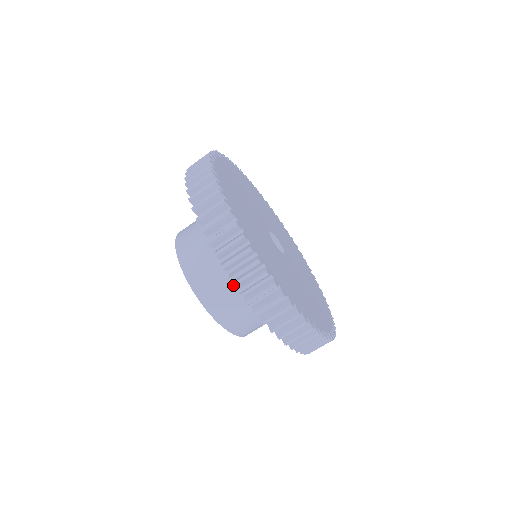
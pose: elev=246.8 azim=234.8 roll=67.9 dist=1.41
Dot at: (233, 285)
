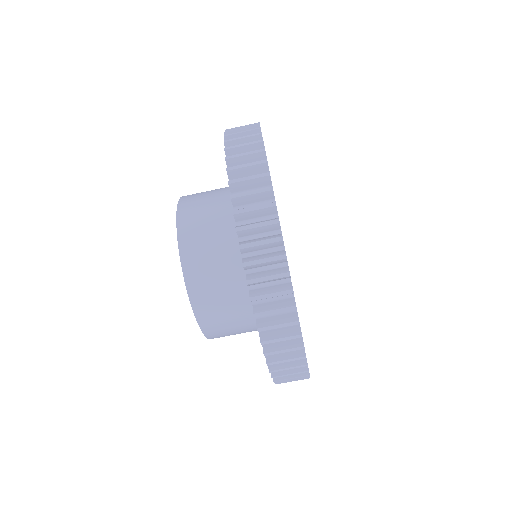
Dot at: (221, 217)
